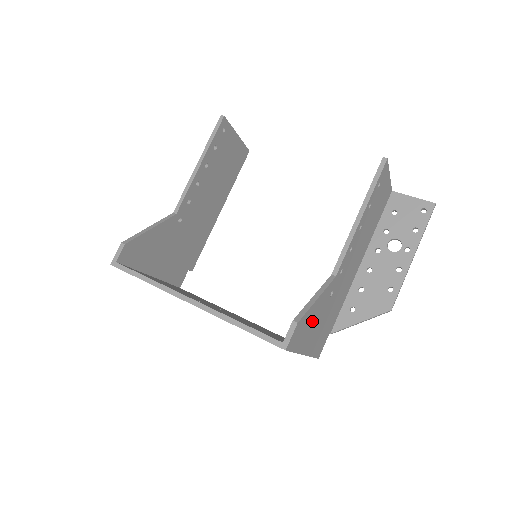
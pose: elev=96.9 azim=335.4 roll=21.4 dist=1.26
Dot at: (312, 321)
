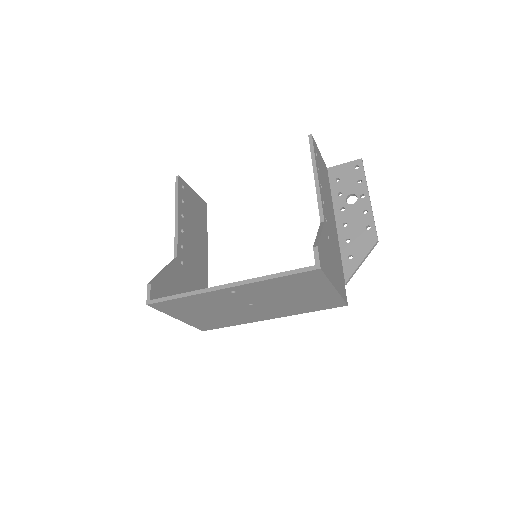
Dot at: (327, 255)
